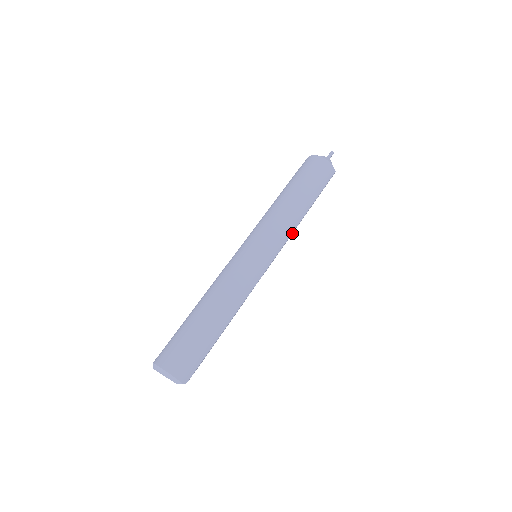
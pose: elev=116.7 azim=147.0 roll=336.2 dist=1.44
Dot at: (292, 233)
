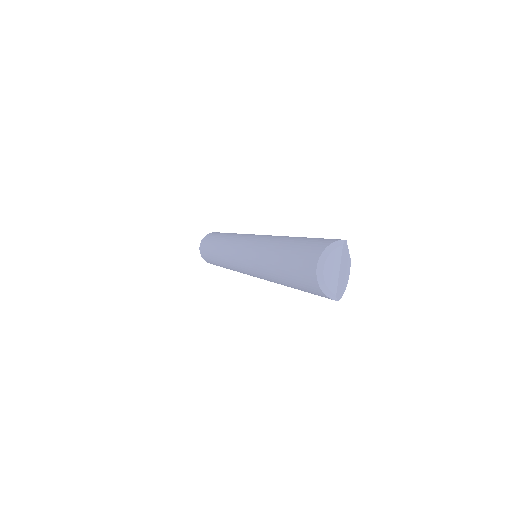
Dot at: occluded
